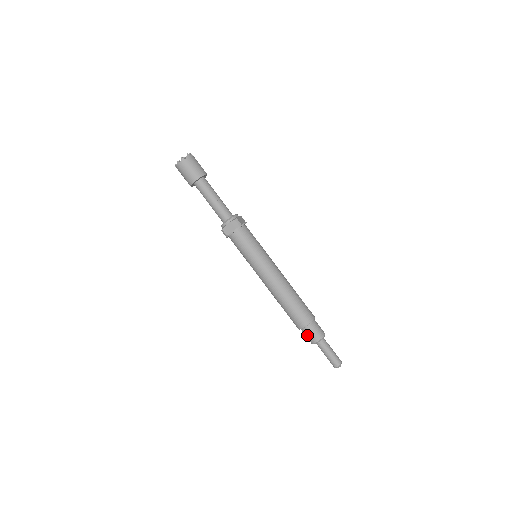
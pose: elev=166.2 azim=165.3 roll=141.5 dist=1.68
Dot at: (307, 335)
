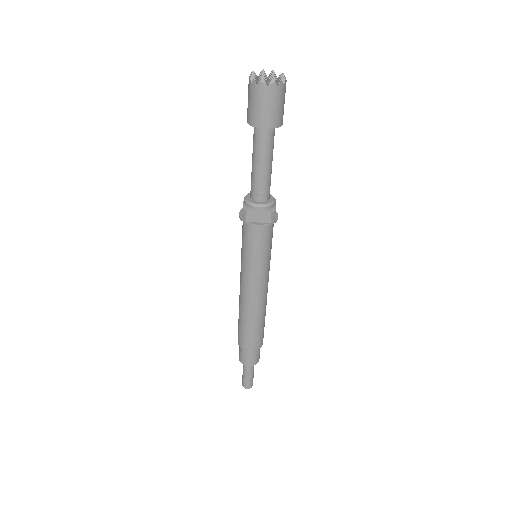
Dot at: (244, 356)
